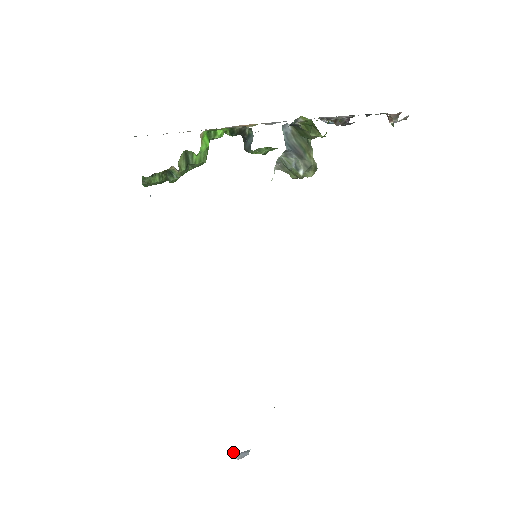
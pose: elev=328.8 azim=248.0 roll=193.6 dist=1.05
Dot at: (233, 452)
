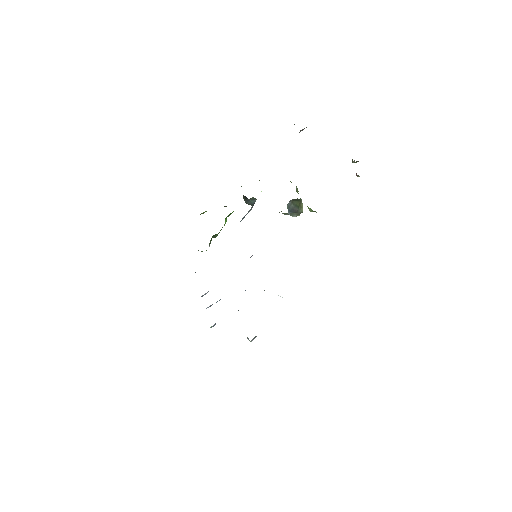
Dot at: (247, 338)
